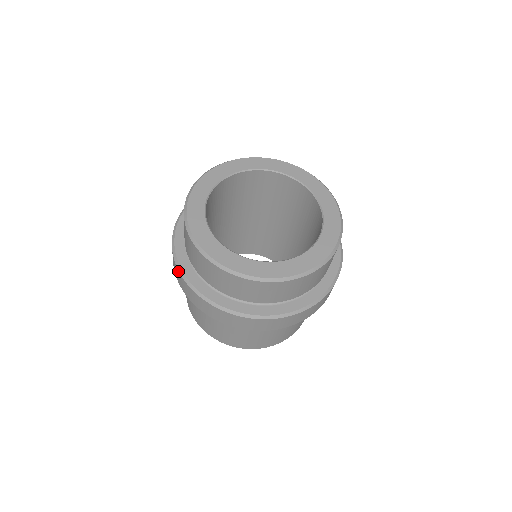
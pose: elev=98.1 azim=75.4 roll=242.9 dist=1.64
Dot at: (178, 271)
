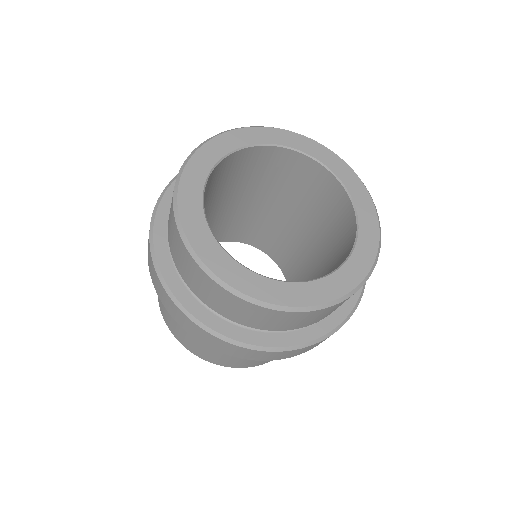
Dot at: (152, 263)
